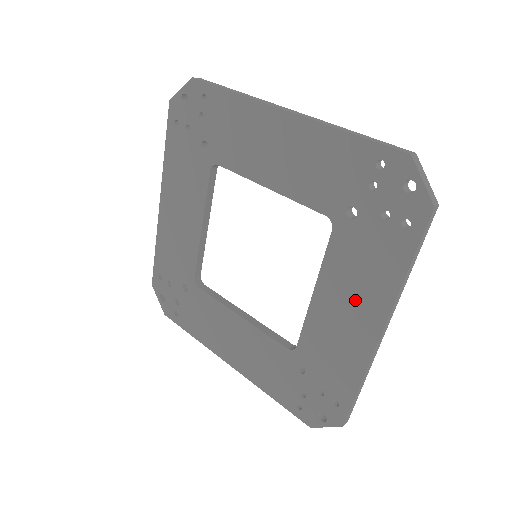
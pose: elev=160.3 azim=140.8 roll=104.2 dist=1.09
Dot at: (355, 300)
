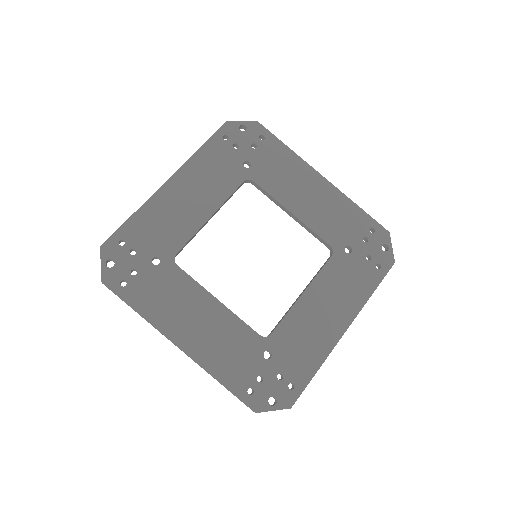
Dot at: (334, 305)
